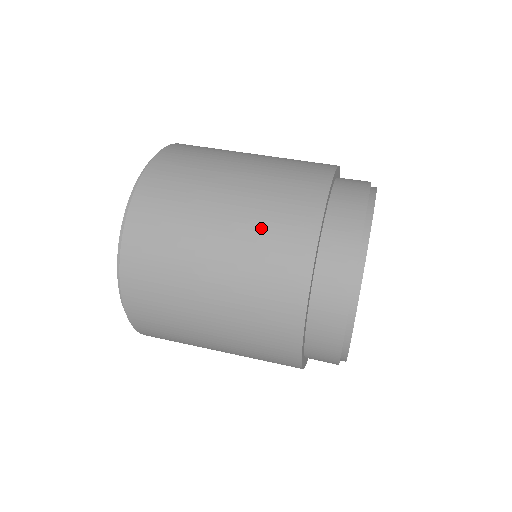
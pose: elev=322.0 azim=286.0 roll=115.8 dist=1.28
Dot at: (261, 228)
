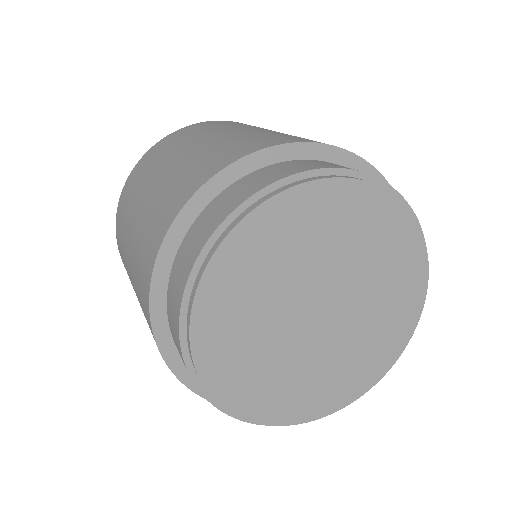
Dot at: (245, 137)
